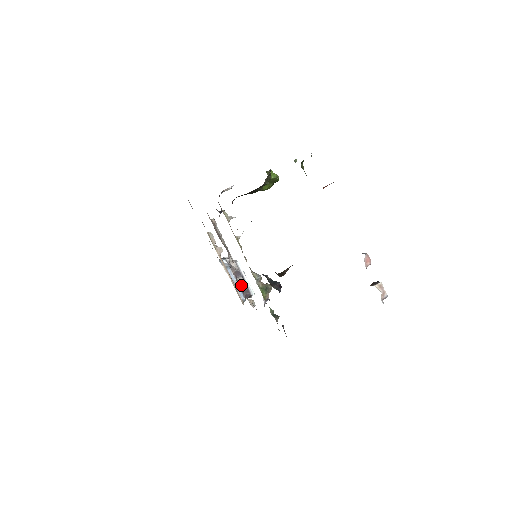
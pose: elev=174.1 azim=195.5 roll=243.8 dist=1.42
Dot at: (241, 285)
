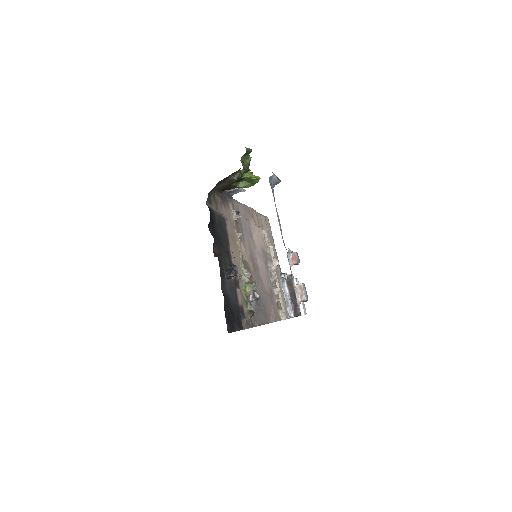
Dot at: (293, 302)
